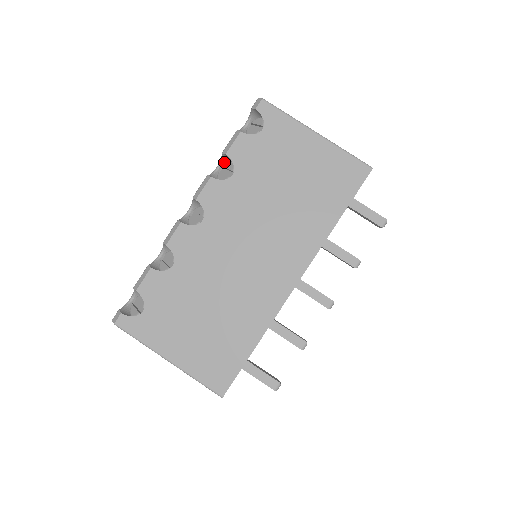
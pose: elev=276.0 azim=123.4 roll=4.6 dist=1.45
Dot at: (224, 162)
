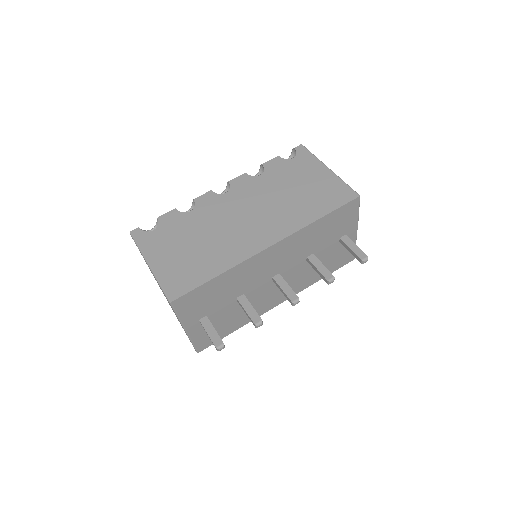
Dot at: occluded
